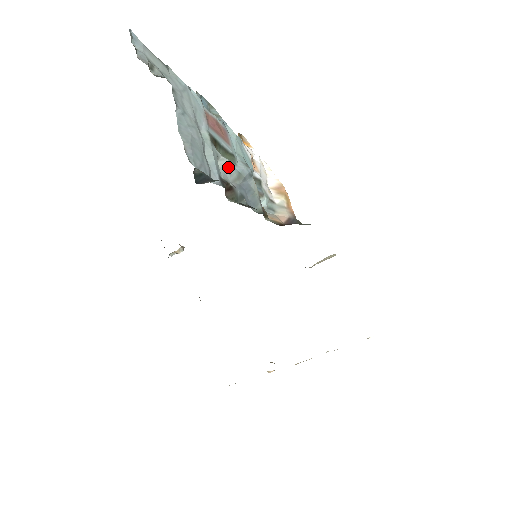
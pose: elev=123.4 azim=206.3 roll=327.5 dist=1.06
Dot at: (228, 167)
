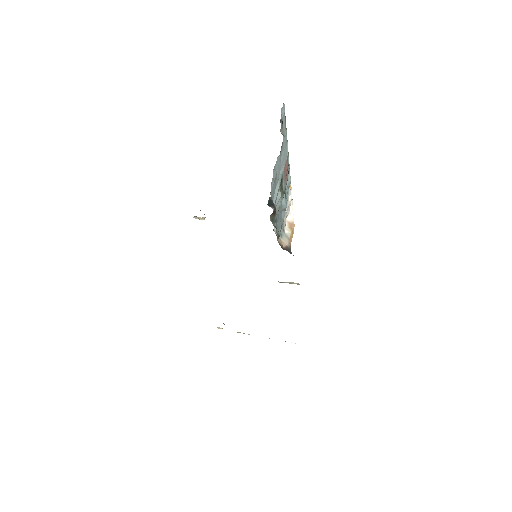
Dot at: (279, 199)
